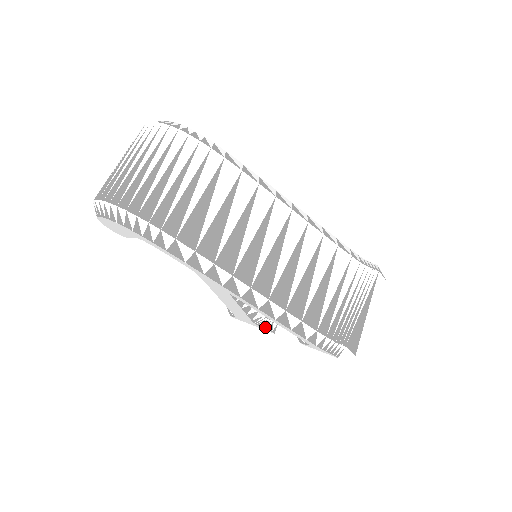
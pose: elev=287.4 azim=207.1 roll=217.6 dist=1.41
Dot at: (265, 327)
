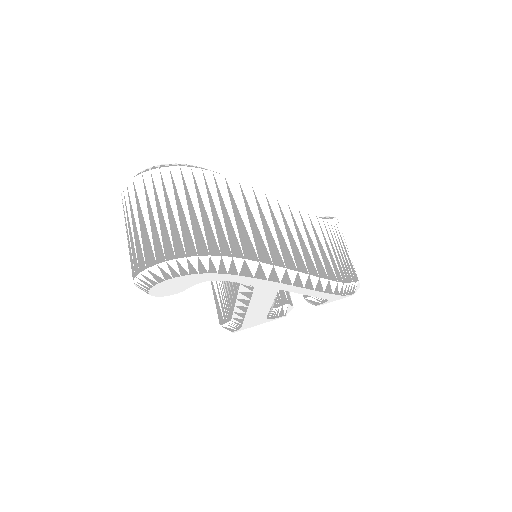
Dot at: (276, 316)
